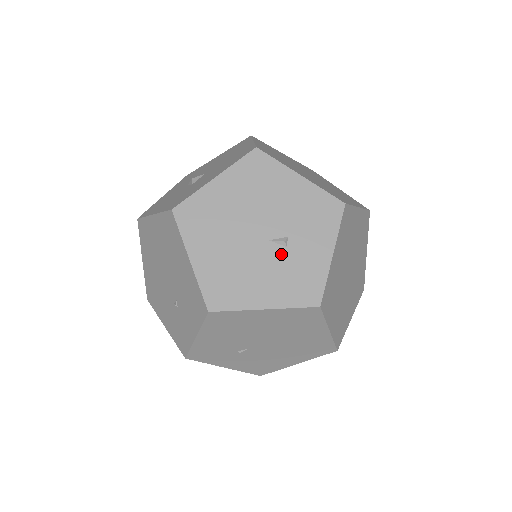
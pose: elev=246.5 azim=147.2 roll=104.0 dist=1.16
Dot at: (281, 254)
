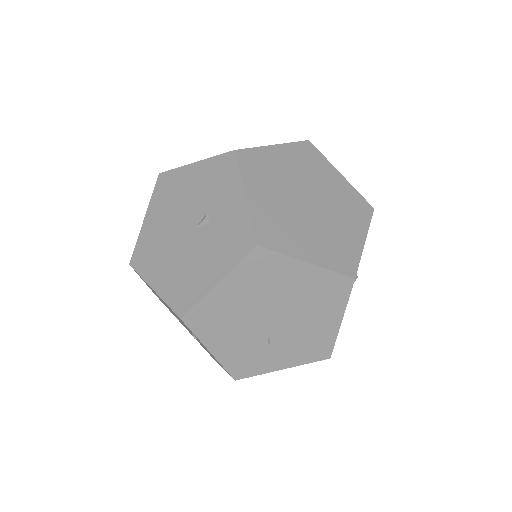
Dot at: (208, 230)
